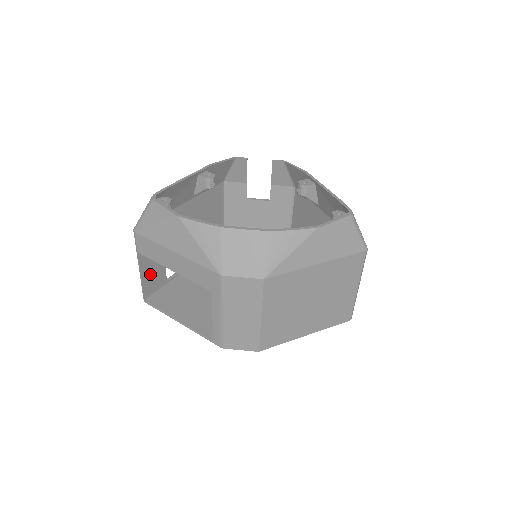
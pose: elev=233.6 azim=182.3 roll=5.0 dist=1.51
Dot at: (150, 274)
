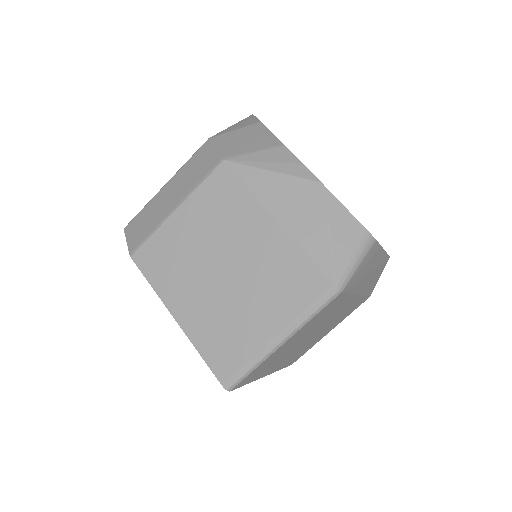
Dot at: occluded
